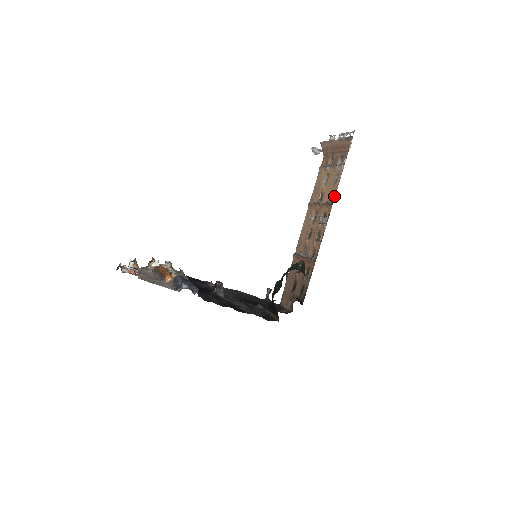
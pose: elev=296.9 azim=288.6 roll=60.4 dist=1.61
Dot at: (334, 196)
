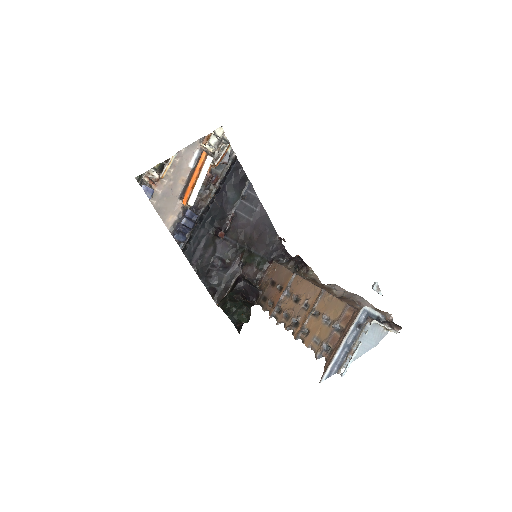
Dot at: (303, 341)
